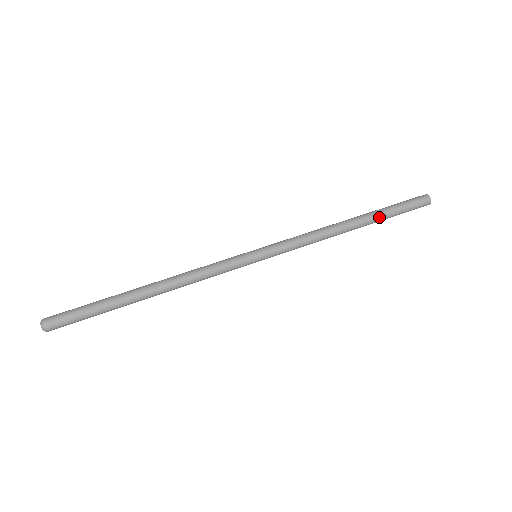
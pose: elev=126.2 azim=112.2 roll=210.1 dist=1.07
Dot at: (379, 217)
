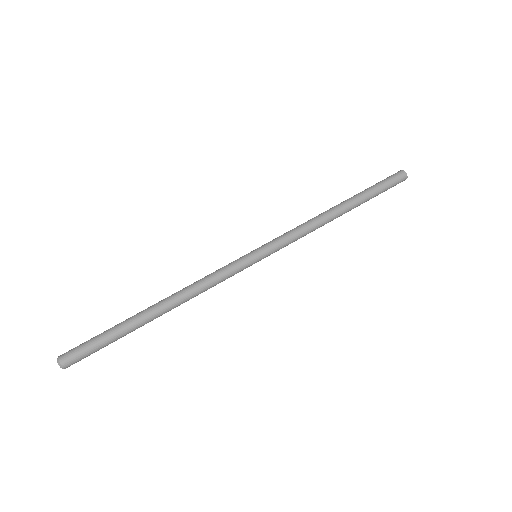
Dot at: (362, 196)
